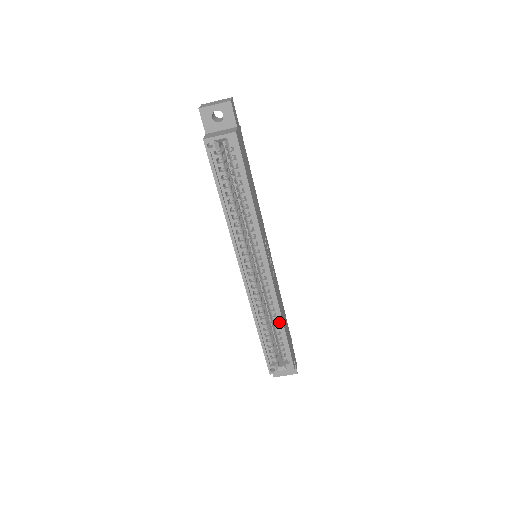
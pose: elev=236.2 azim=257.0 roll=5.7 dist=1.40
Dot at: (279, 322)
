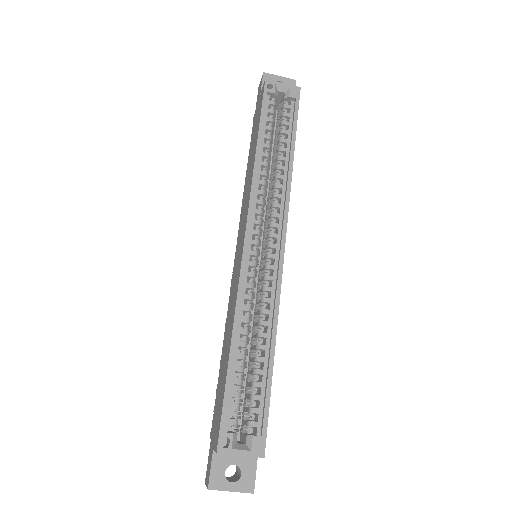
Dot at: (268, 344)
